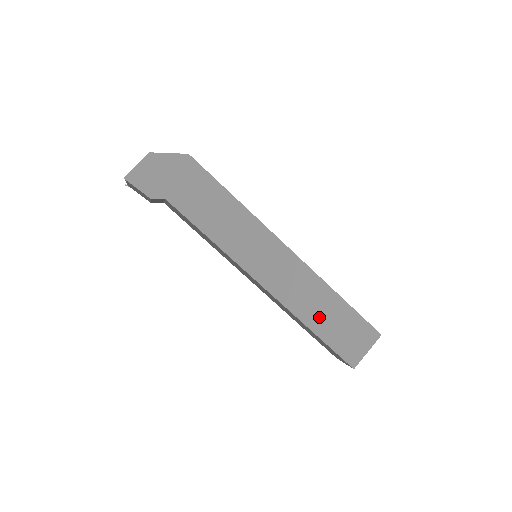
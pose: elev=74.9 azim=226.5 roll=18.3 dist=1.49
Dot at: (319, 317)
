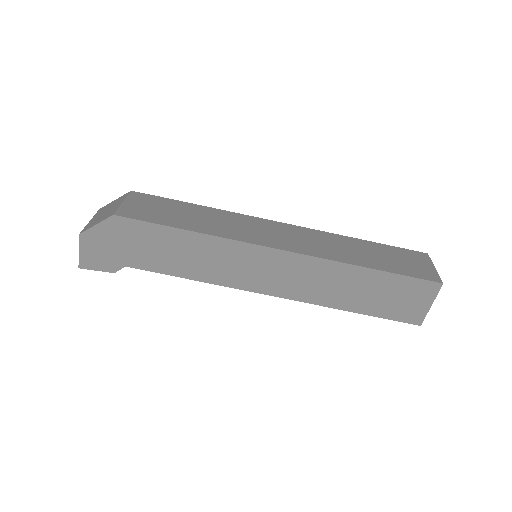
Dot at: (353, 297)
